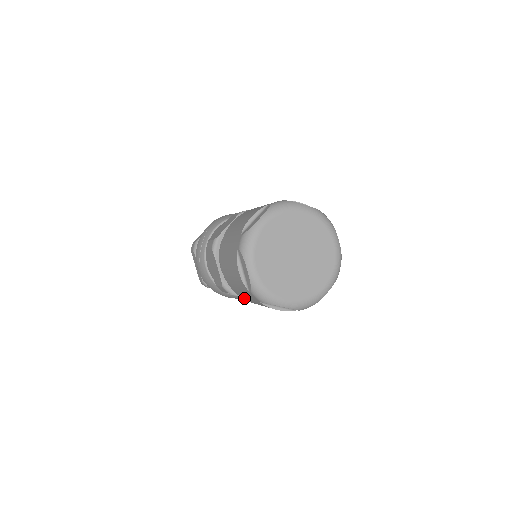
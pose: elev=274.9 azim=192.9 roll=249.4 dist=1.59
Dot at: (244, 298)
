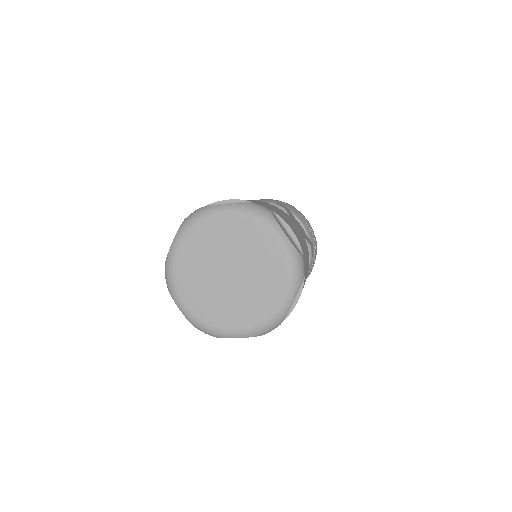
Dot at: occluded
